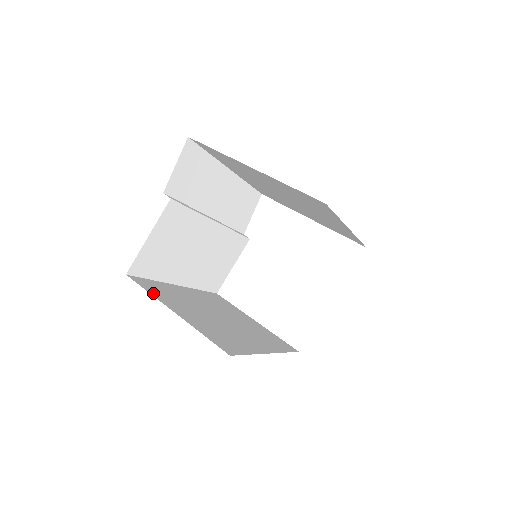
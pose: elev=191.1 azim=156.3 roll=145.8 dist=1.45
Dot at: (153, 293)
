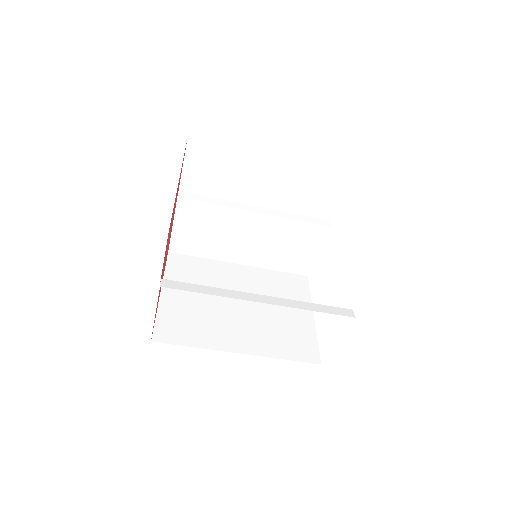
Dot at: (170, 272)
